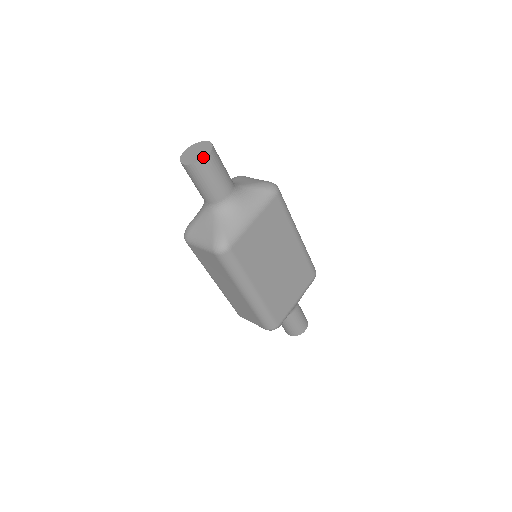
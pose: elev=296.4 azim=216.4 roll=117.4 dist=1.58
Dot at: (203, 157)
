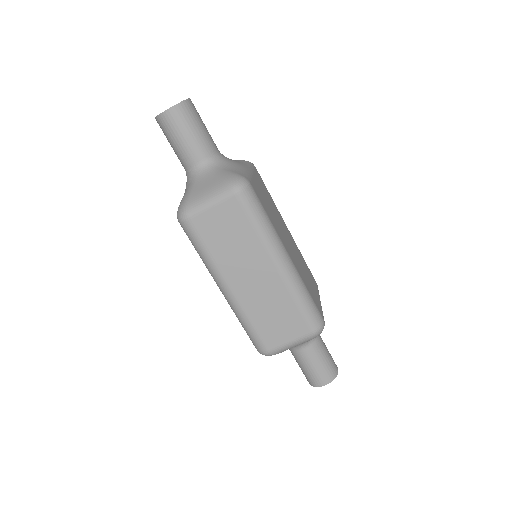
Dot at: (186, 99)
